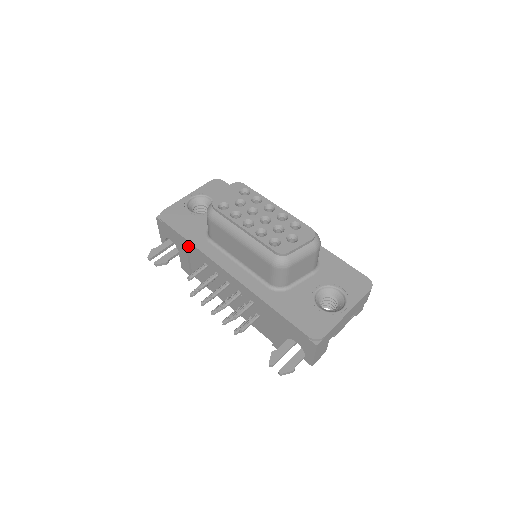
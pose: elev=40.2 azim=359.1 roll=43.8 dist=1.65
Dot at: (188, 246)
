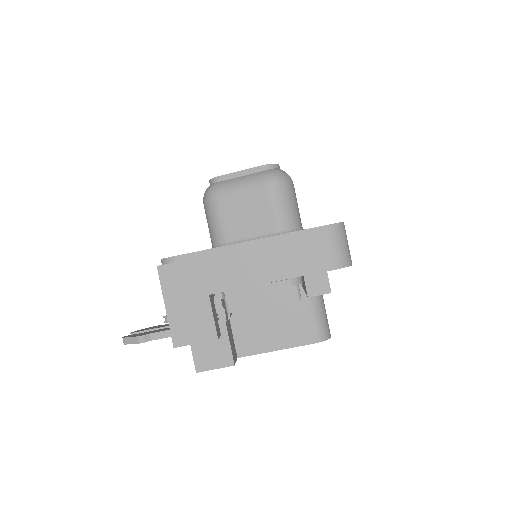
Dot at: occluded
